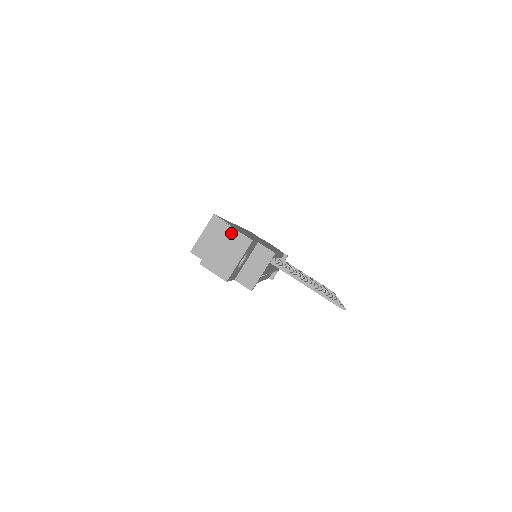
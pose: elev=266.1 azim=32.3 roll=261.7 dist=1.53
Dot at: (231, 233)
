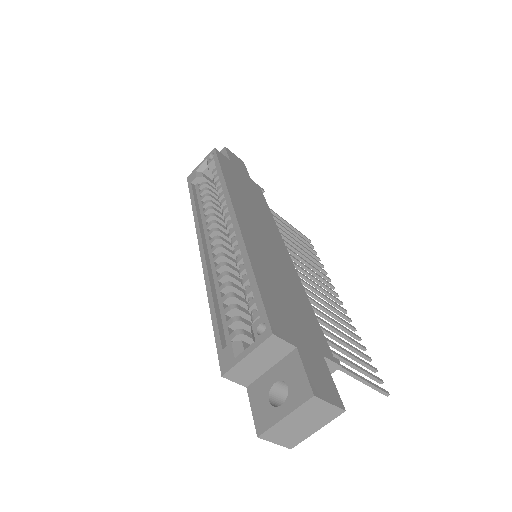
Dot at: (318, 406)
